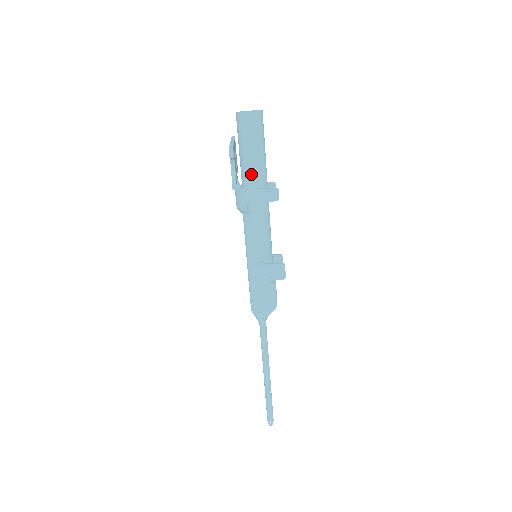
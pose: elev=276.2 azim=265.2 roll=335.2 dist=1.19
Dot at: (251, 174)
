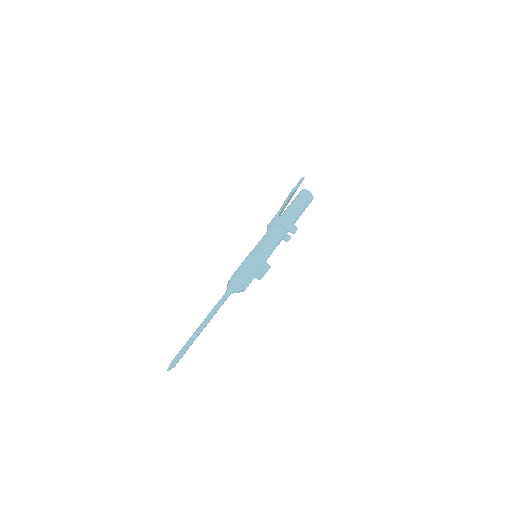
Dot at: (289, 214)
